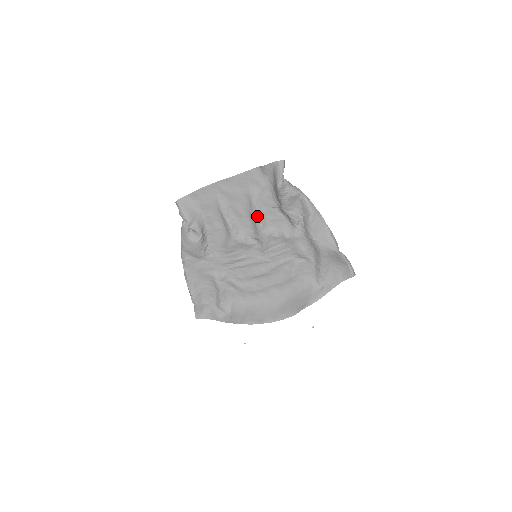
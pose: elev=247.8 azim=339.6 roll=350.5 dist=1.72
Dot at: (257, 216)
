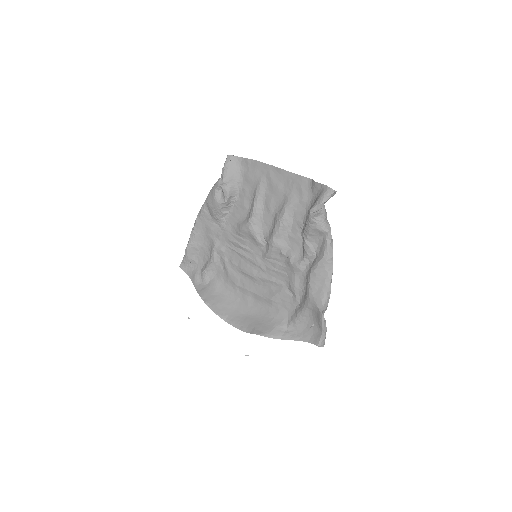
Dot at: (280, 222)
